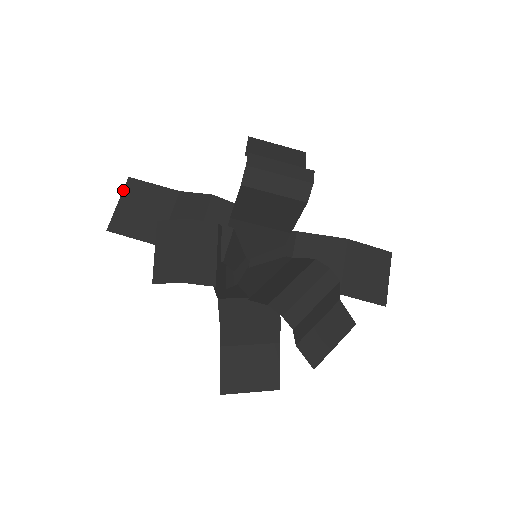
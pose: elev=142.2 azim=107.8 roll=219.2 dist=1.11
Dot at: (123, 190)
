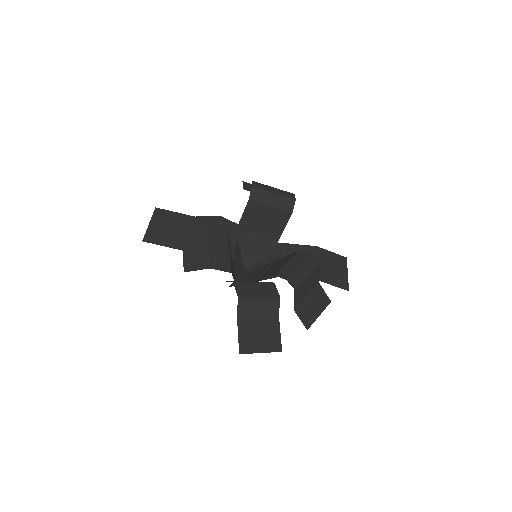
Dot at: (152, 216)
